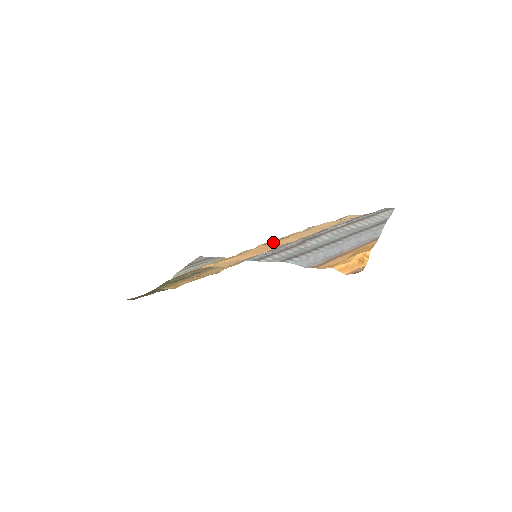
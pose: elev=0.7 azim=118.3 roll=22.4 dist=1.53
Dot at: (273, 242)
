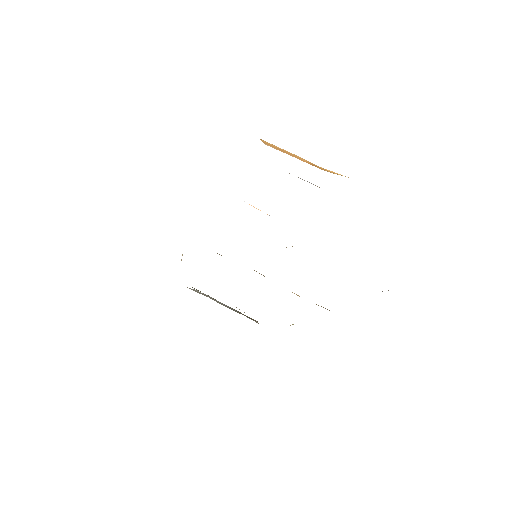
Dot at: occluded
